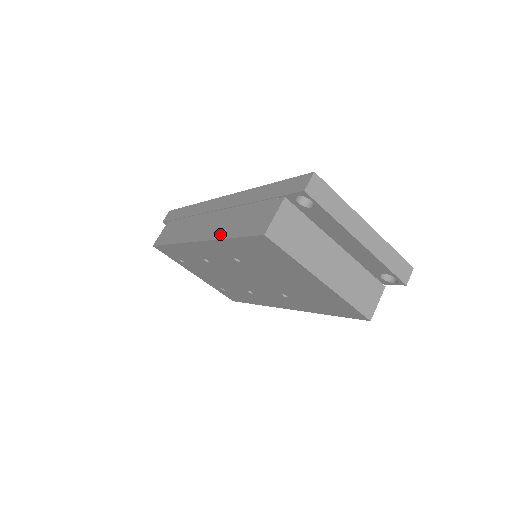
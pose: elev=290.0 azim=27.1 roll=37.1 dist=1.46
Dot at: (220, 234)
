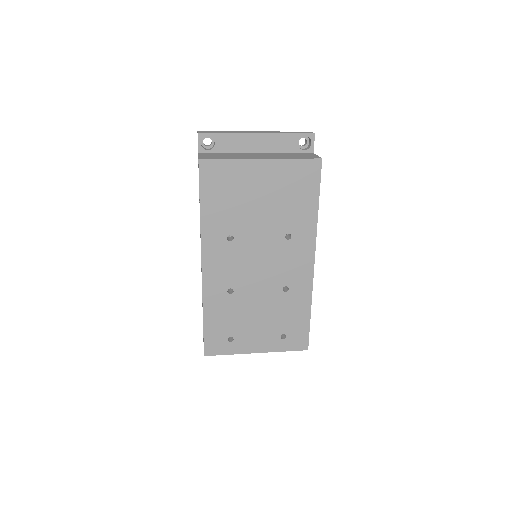
Dot at: (200, 226)
